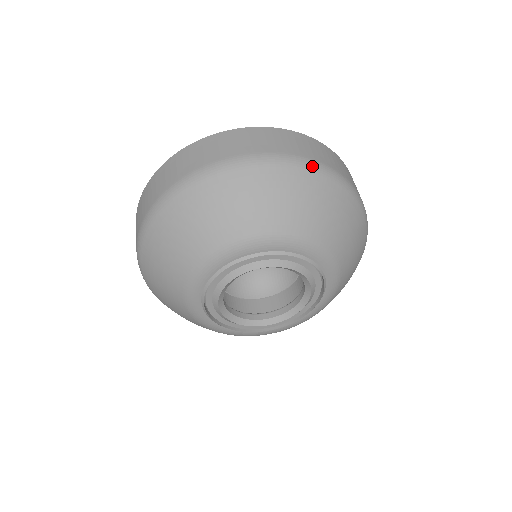
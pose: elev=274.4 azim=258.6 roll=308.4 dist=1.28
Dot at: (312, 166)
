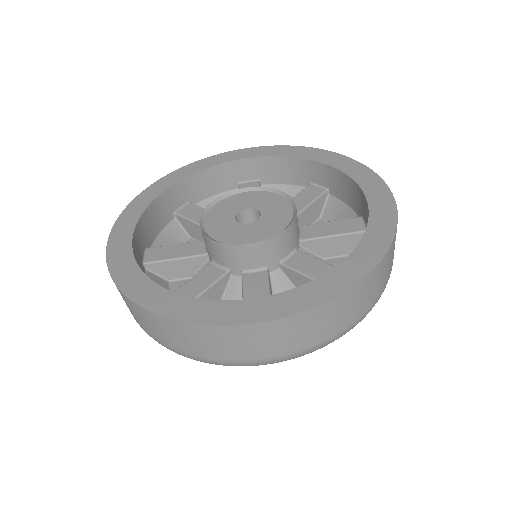
Dot at: occluded
